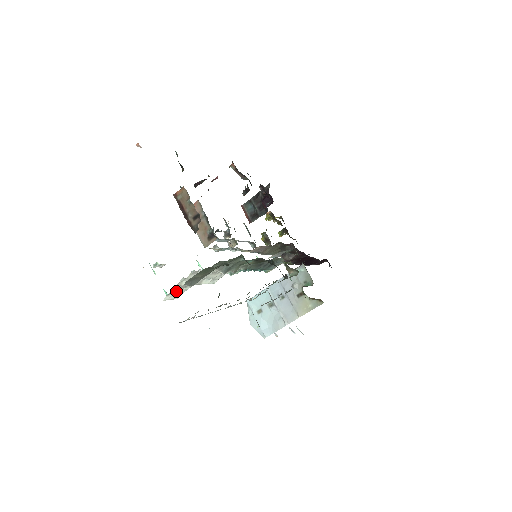
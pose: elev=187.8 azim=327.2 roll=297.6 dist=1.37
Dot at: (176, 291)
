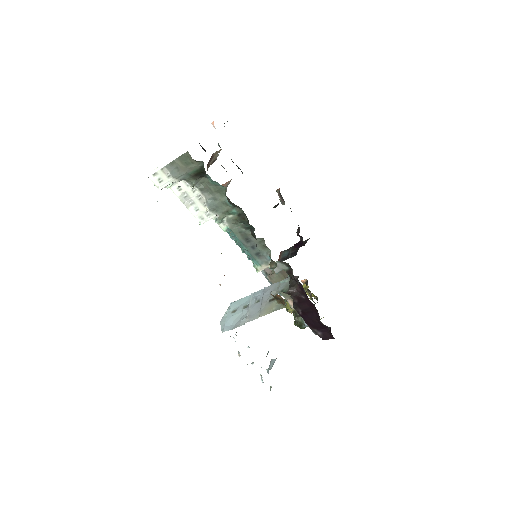
Dot at: (161, 175)
